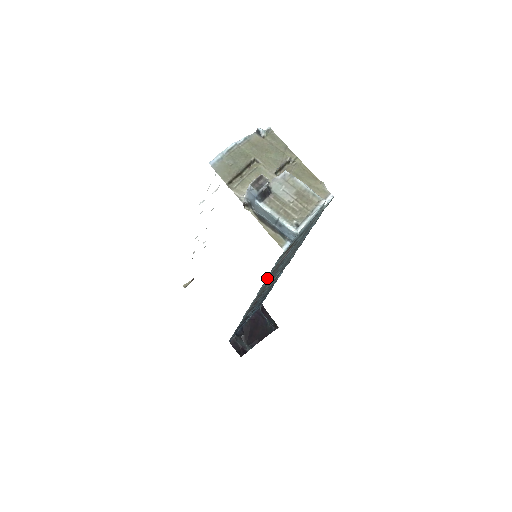
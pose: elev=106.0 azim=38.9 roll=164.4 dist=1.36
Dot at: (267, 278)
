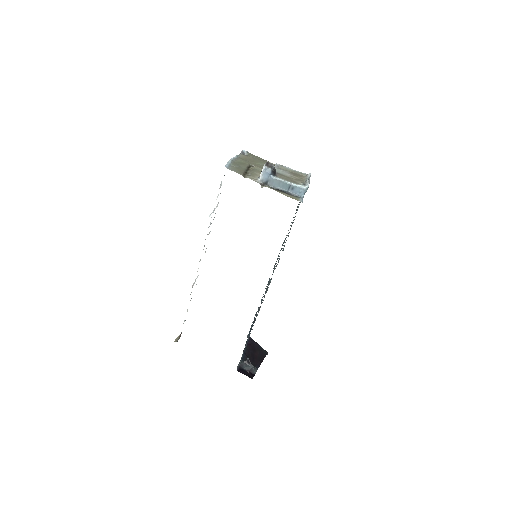
Dot at: (283, 248)
